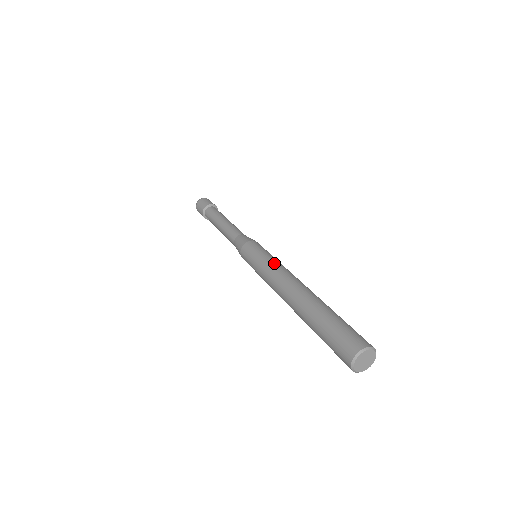
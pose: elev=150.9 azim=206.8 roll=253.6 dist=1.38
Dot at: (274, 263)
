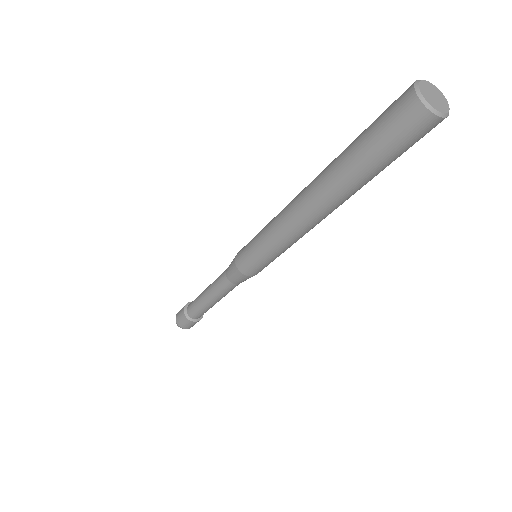
Dot at: (272, 219)
